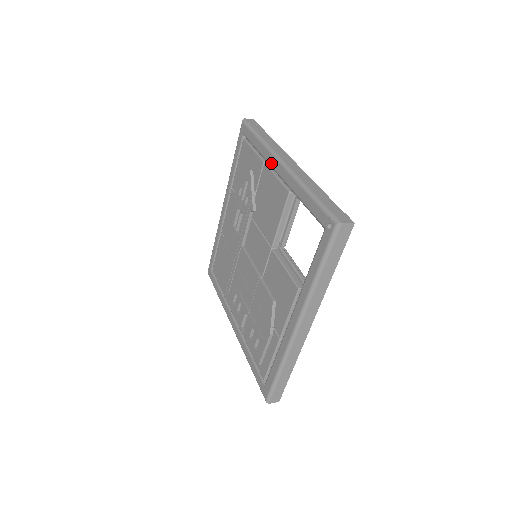
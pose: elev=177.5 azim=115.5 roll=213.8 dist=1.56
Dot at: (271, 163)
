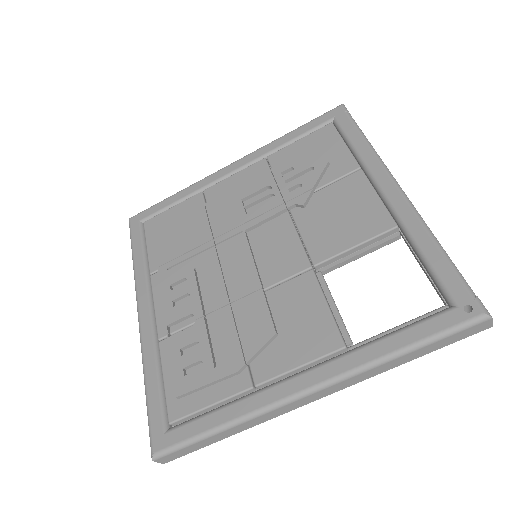
Dot at: (377, 176)
